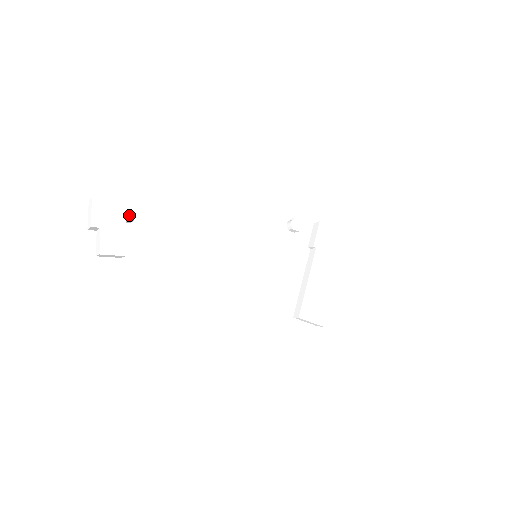
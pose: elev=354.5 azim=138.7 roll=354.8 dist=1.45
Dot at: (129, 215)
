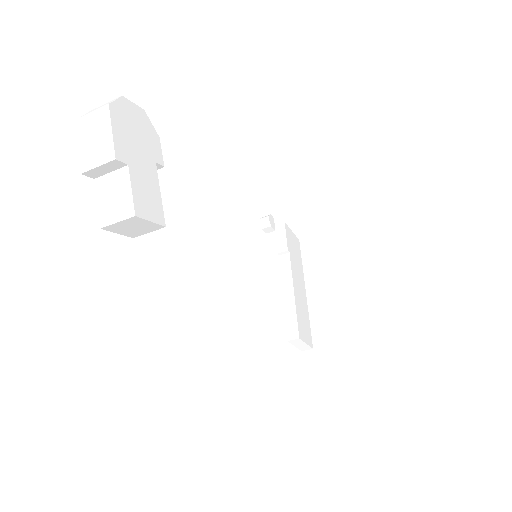
Dot at: (157, 156)
